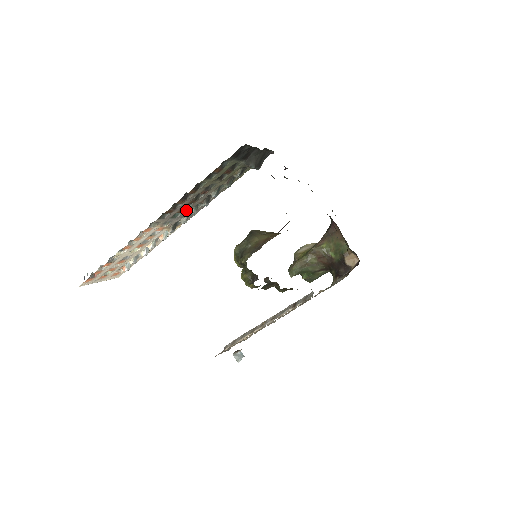
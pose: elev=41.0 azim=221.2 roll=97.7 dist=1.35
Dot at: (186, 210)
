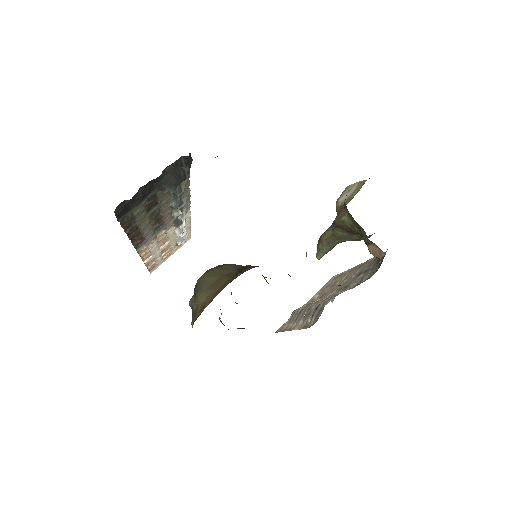
Dot at: (165, 220)
